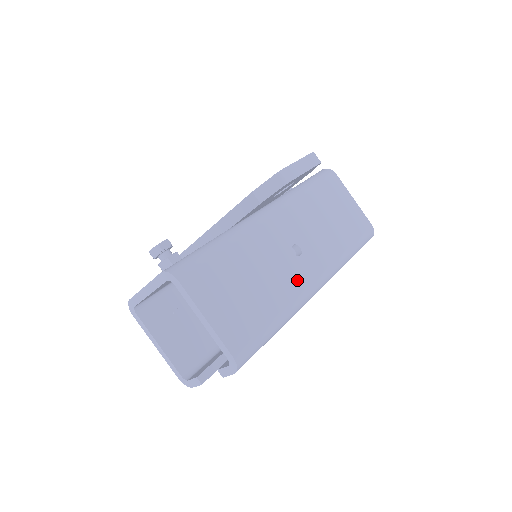
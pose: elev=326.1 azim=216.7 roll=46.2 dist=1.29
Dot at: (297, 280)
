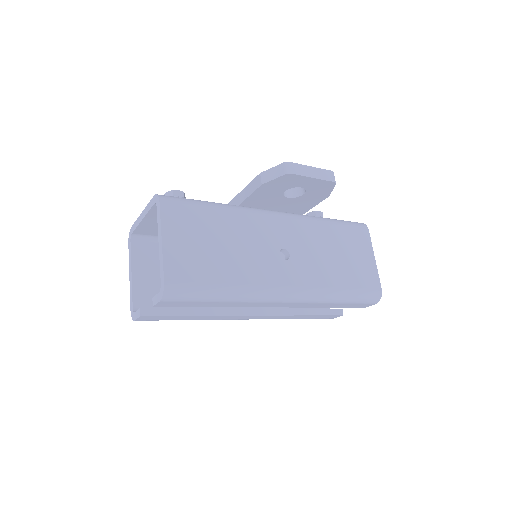
Dot at: (268, 274)
